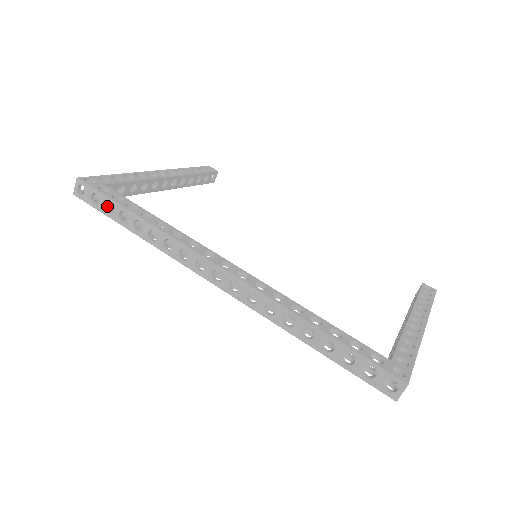
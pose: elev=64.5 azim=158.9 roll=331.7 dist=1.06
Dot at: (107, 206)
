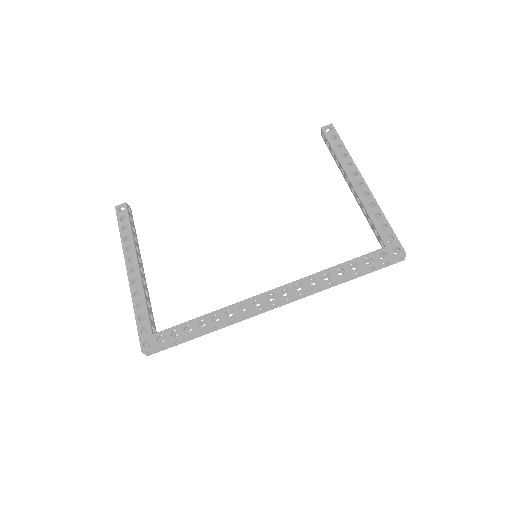
Dot at: (174, 341)
